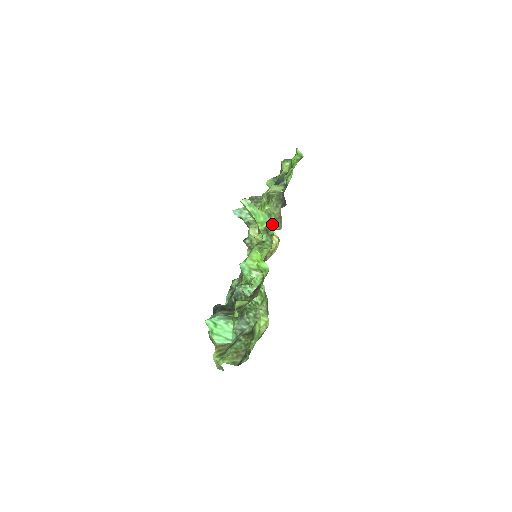
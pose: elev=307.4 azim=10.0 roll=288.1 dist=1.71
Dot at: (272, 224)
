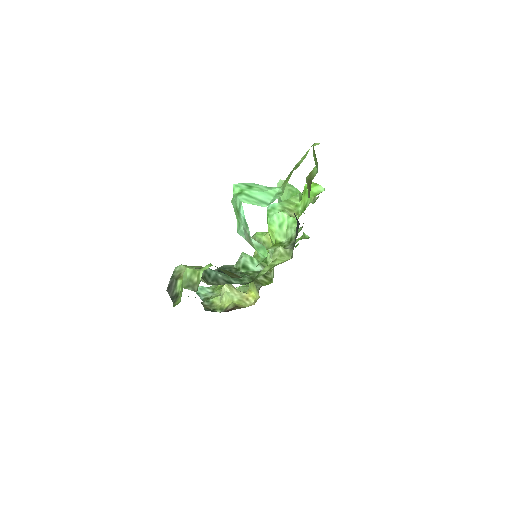
Dot at: occluded
